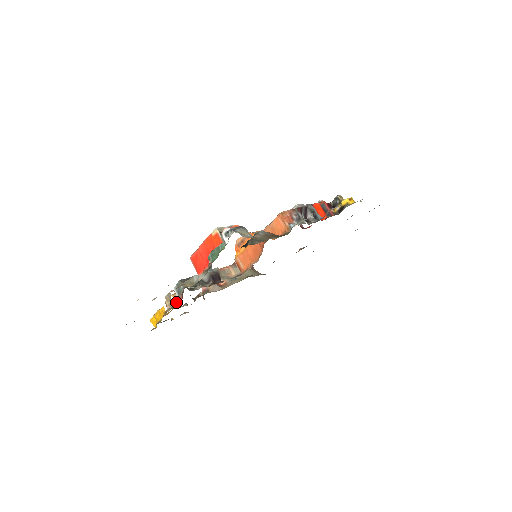
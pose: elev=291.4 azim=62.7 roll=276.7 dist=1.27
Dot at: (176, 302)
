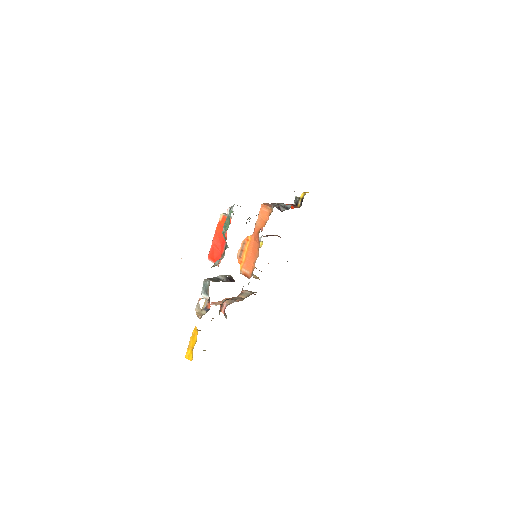
Dot at: (205, 310)
